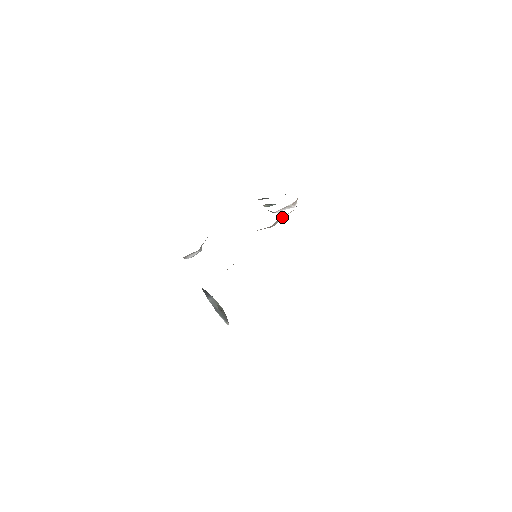
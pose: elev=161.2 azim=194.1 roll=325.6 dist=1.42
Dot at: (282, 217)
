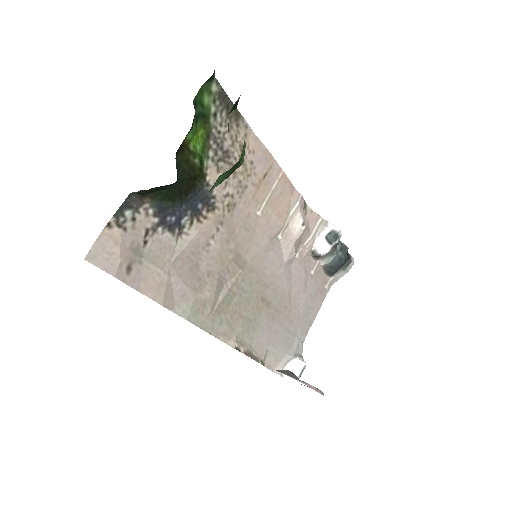
Dot at: (294, 227)
